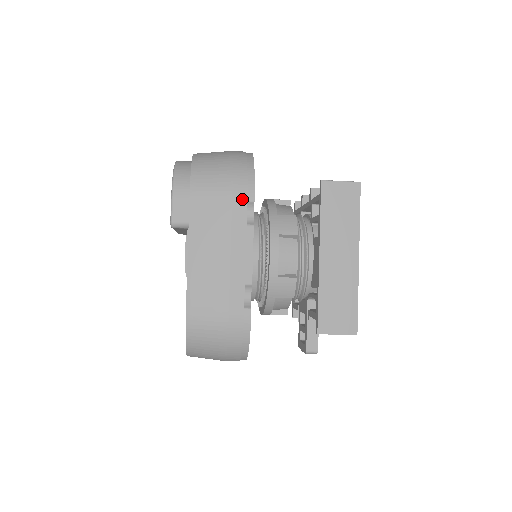
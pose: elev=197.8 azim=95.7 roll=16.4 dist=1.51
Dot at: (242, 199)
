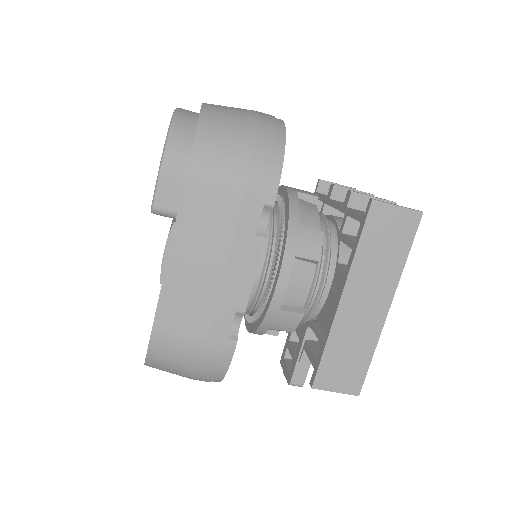
Dot at: (258, 200)
